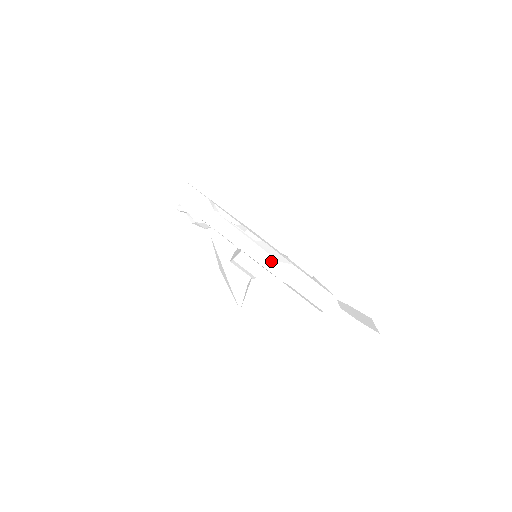
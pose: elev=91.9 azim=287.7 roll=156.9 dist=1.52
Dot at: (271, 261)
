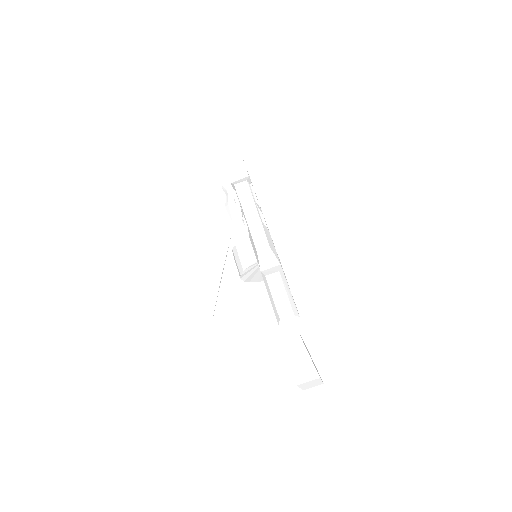
Dot at: (264, 243)
